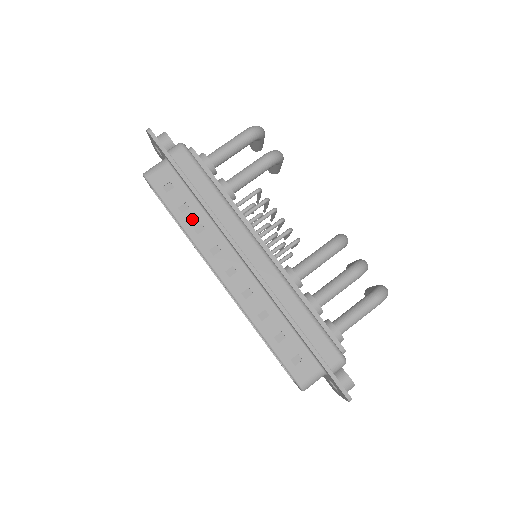
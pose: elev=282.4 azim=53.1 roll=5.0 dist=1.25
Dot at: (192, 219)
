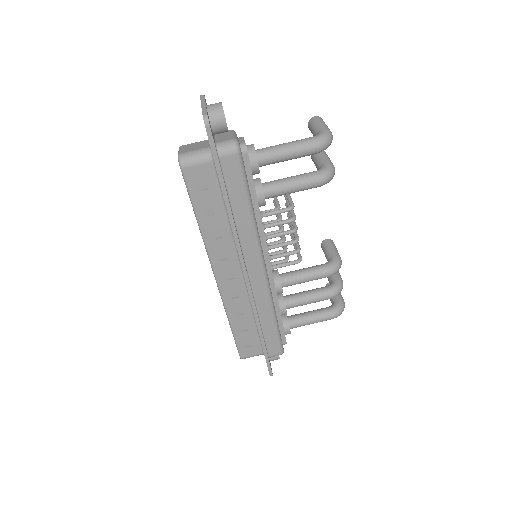
Dot at: (213, 225)
